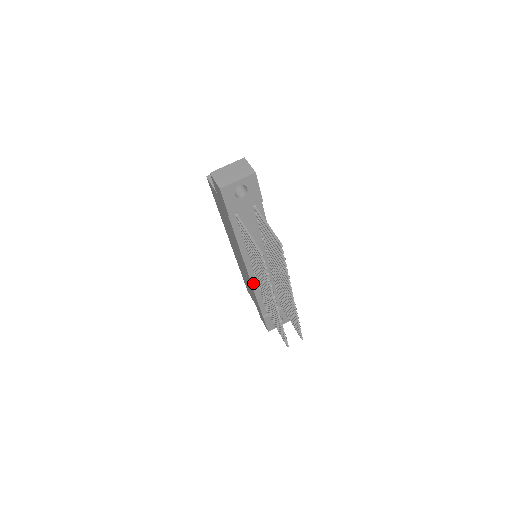
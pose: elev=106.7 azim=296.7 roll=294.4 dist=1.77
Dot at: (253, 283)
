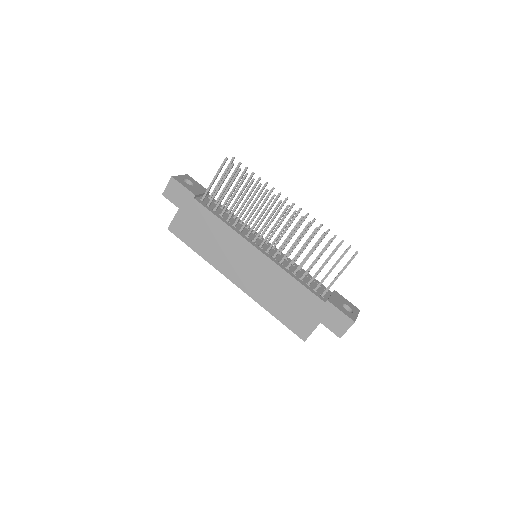
Dot at: (274, 262)
